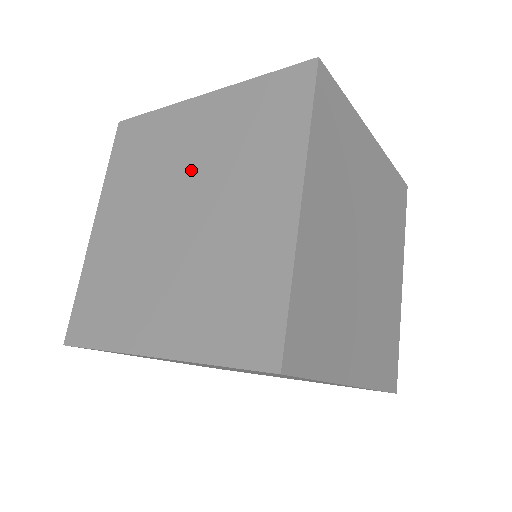
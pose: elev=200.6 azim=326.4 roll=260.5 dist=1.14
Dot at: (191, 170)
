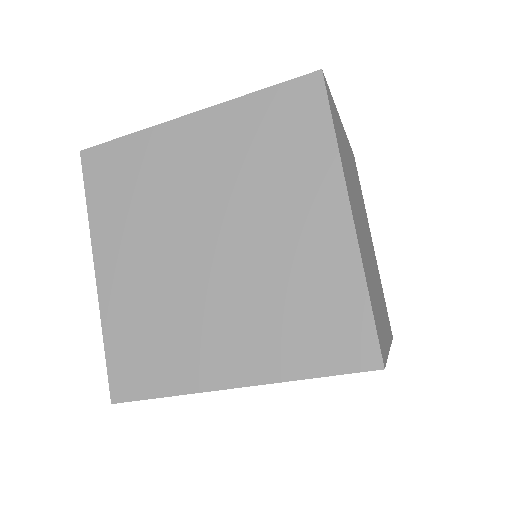
Dot at: (209, 197)
